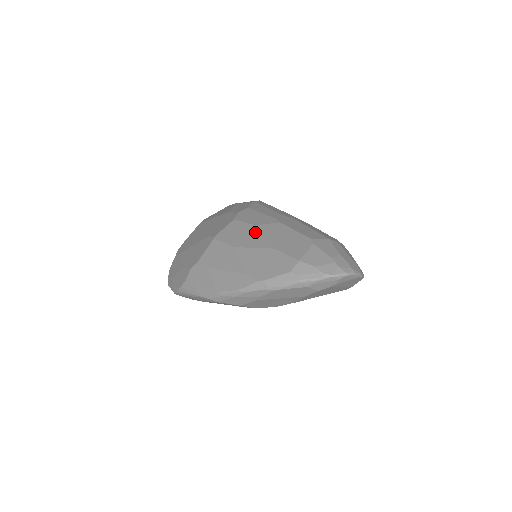
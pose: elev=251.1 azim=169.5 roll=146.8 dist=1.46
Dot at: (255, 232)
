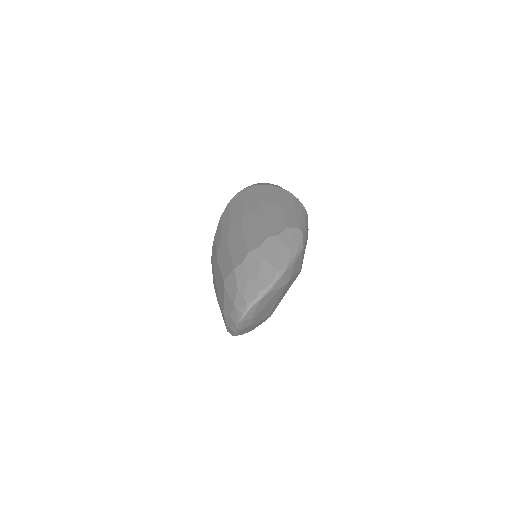
Dot at: (214, 278)
